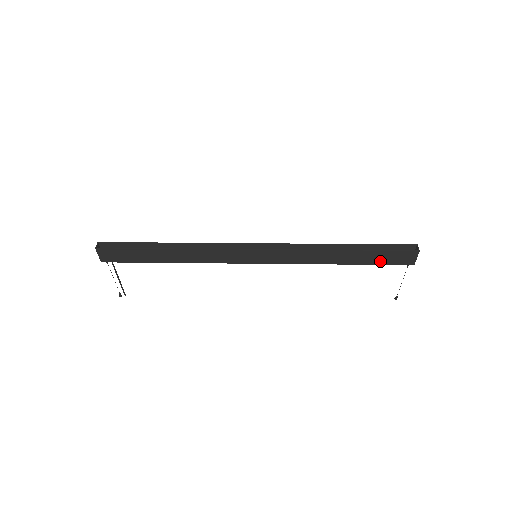
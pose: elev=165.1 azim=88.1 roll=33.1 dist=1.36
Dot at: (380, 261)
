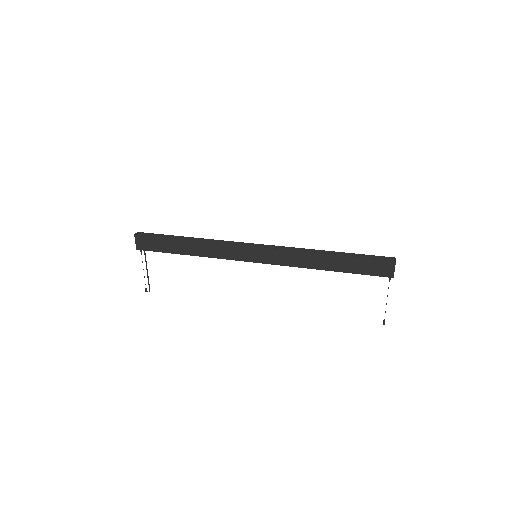
Dot at: (362, 270)
